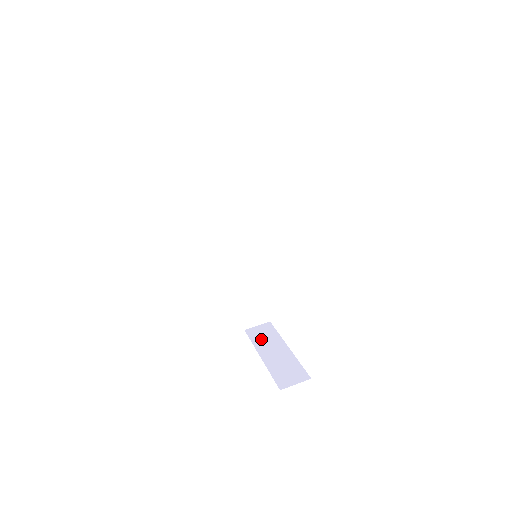
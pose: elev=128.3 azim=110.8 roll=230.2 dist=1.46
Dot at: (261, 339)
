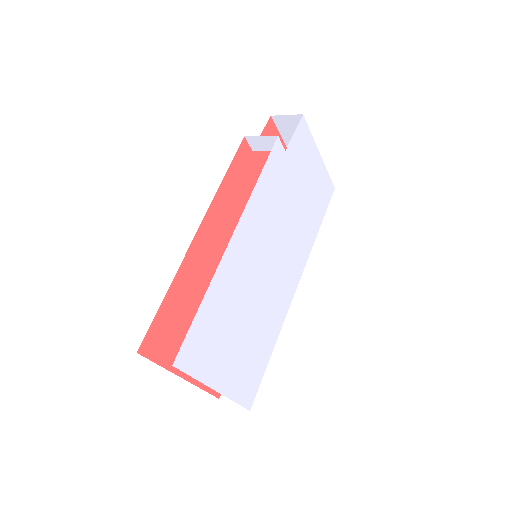
Dot at: occluded
